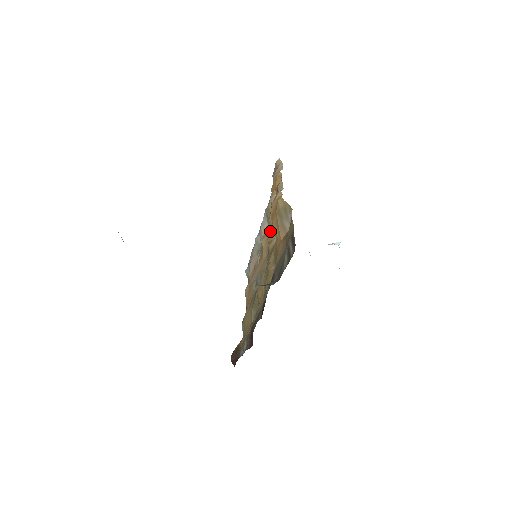
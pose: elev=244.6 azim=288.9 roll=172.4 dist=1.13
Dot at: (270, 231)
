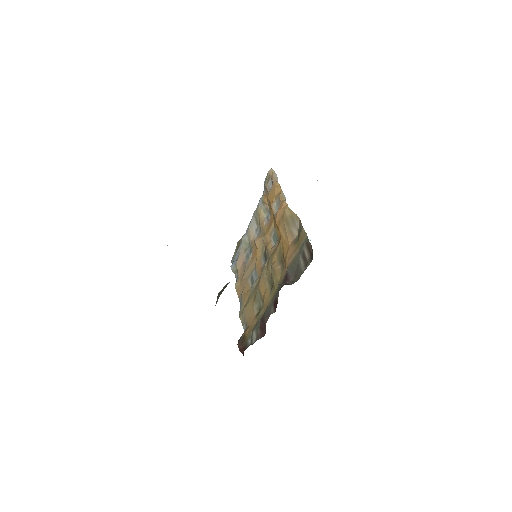
Dot at: (264, 233)
